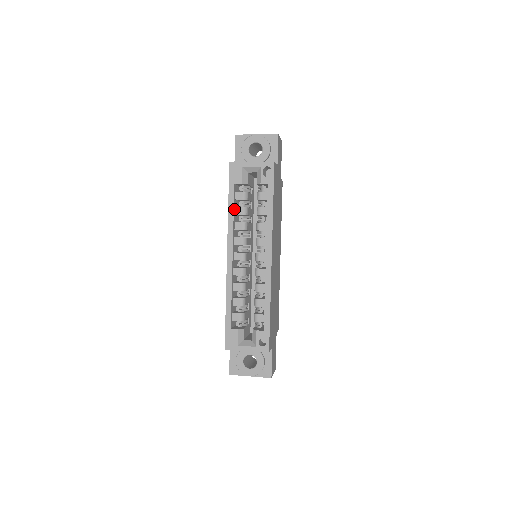
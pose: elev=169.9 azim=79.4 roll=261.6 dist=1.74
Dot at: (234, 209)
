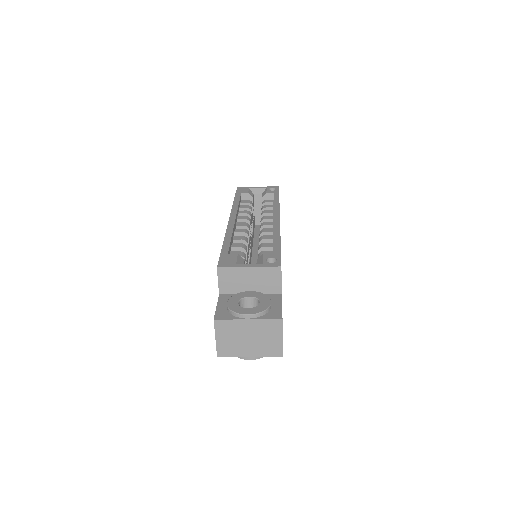
Dot at: (239, 204)
